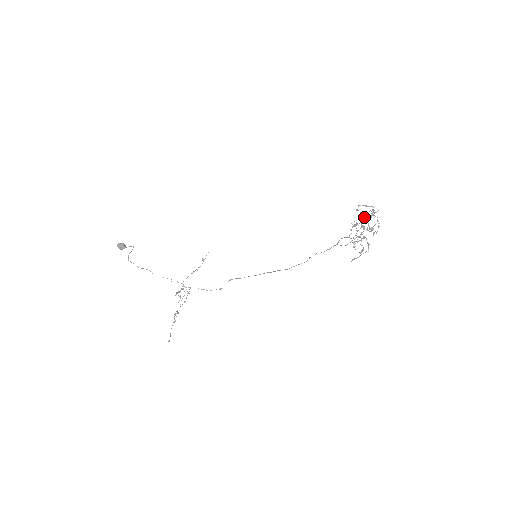
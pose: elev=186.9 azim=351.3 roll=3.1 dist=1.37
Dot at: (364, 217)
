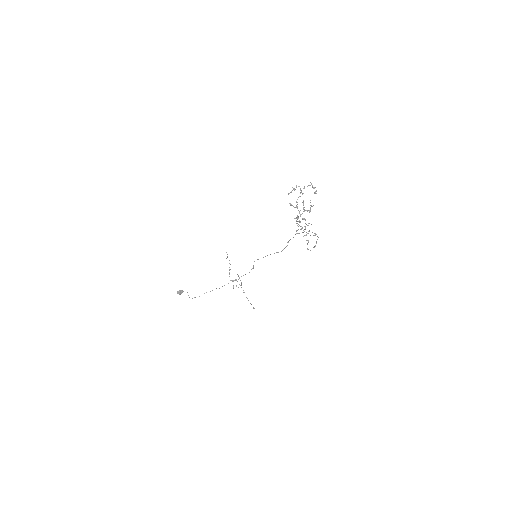
Dot at: occluded
